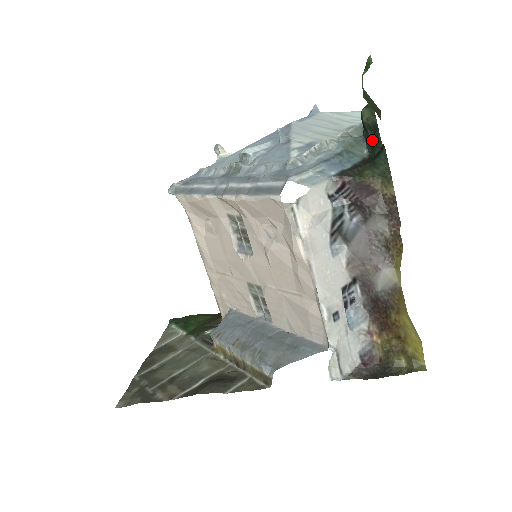
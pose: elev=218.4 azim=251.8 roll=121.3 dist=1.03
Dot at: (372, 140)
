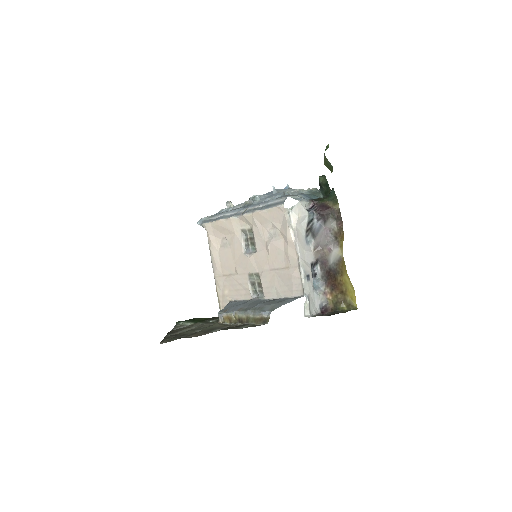
Dot at: (325, 190)
